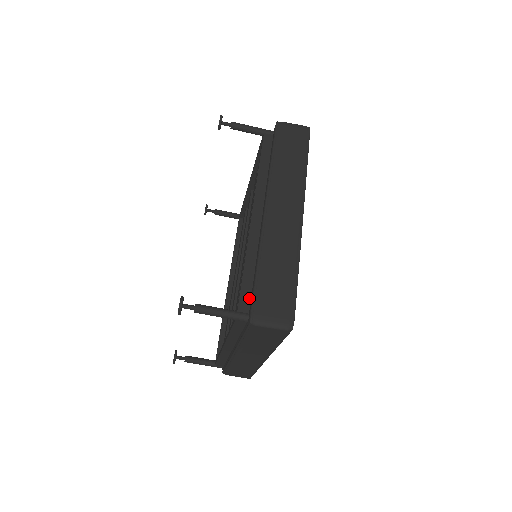
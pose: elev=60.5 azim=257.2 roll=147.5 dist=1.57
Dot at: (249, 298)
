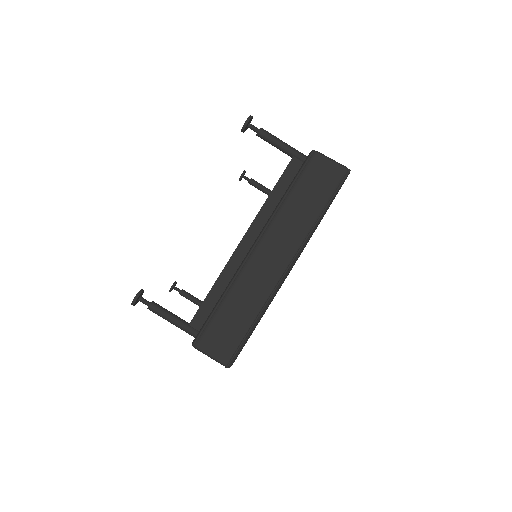
Dot at: occluded
